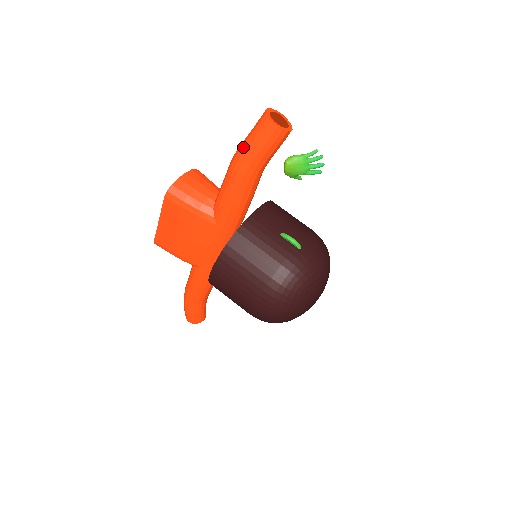
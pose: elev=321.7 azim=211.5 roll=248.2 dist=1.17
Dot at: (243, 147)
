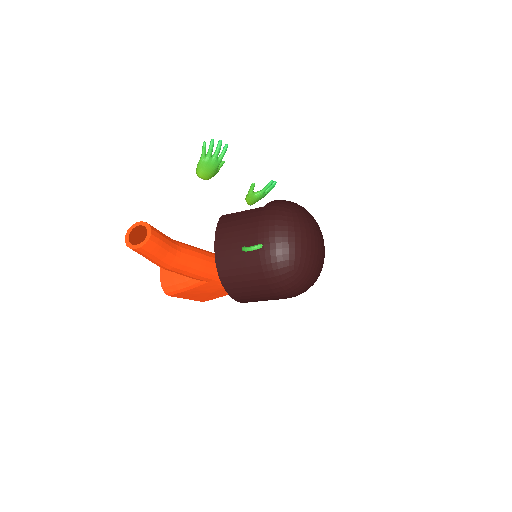
Dot at: occluded
